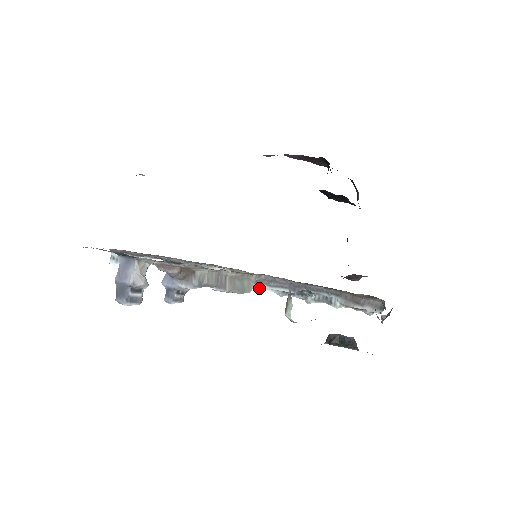
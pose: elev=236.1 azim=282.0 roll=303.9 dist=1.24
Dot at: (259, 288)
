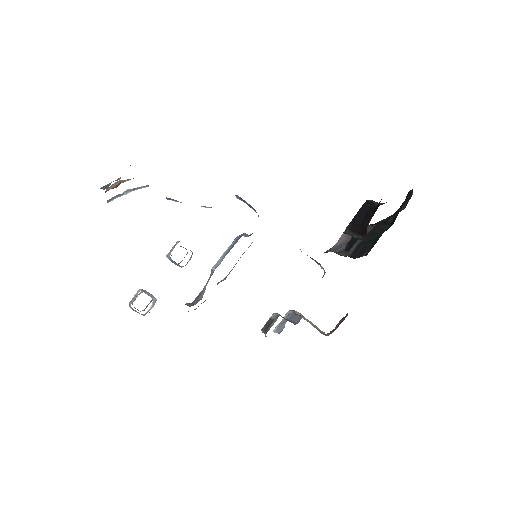
Dot at: occluded
